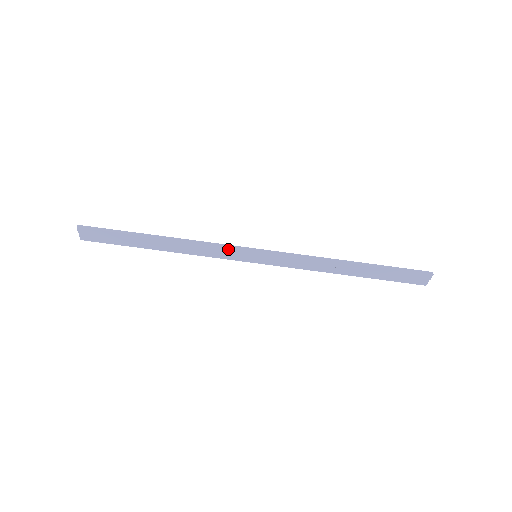
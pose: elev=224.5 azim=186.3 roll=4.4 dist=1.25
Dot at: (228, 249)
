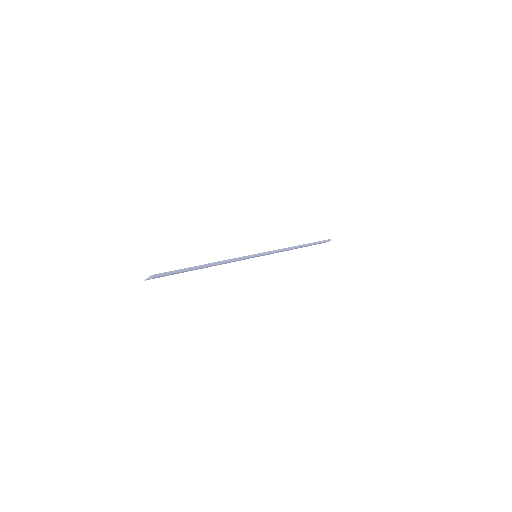
Dot at: occluded
